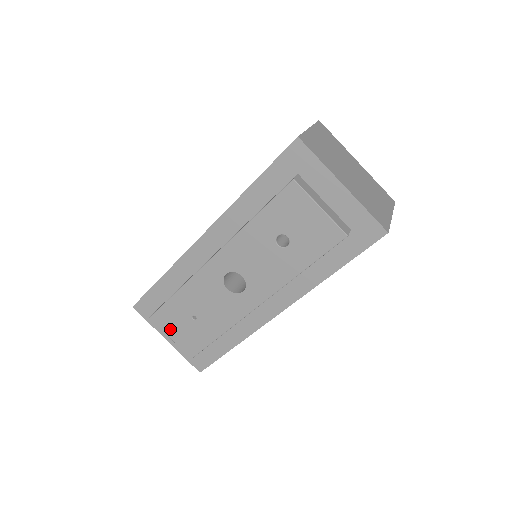
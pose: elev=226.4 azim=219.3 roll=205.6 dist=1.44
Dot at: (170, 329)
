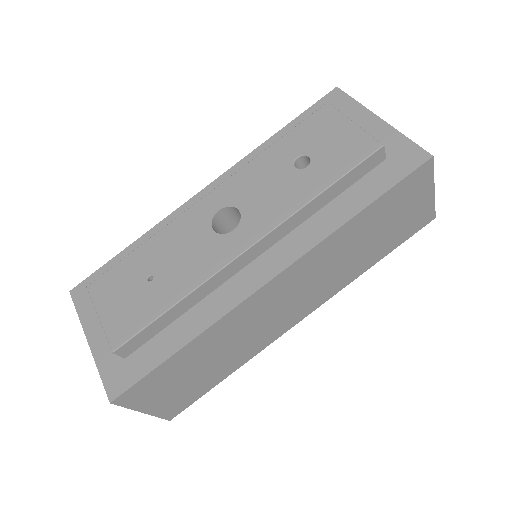
Dot at: (106, 301)
